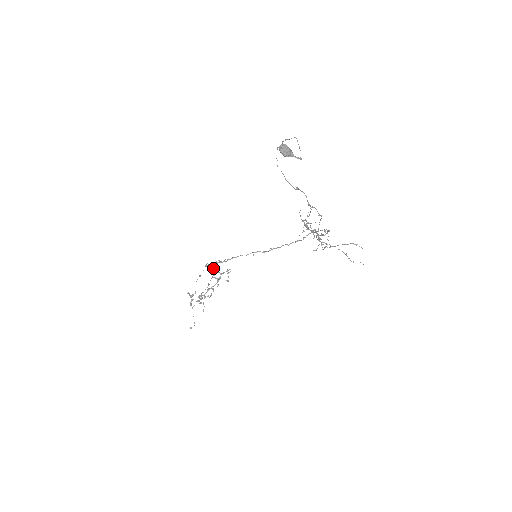
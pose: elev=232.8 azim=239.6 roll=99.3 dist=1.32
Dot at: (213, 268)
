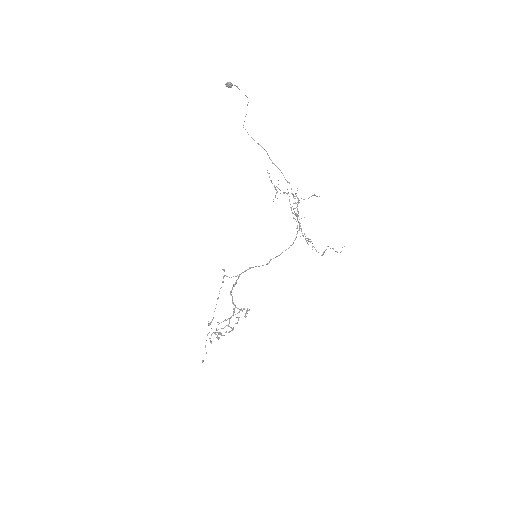
Dot at: (232, 297)
